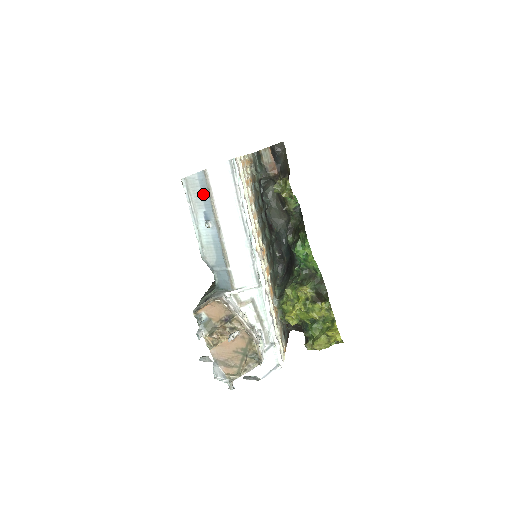
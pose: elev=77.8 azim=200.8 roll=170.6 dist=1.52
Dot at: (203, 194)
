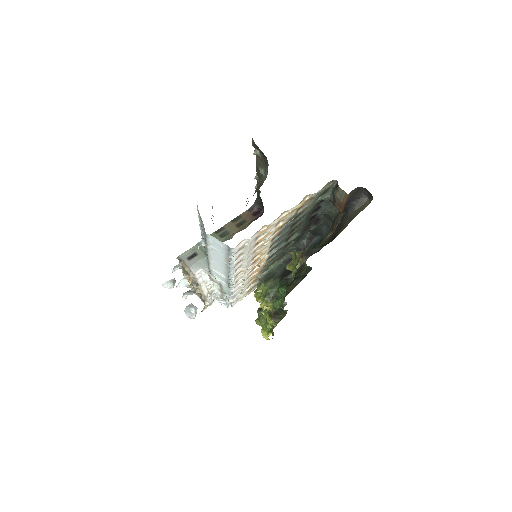
Dot at: occluded
